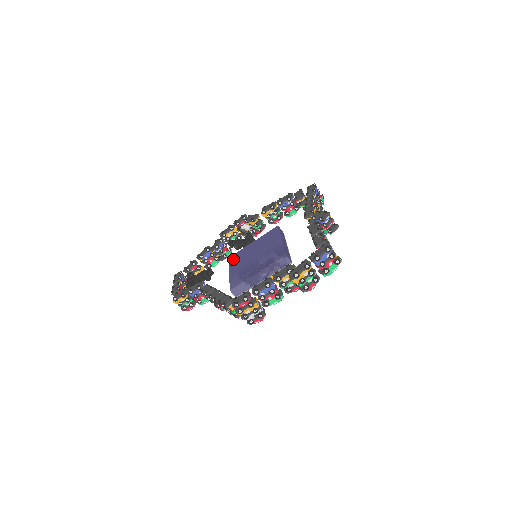
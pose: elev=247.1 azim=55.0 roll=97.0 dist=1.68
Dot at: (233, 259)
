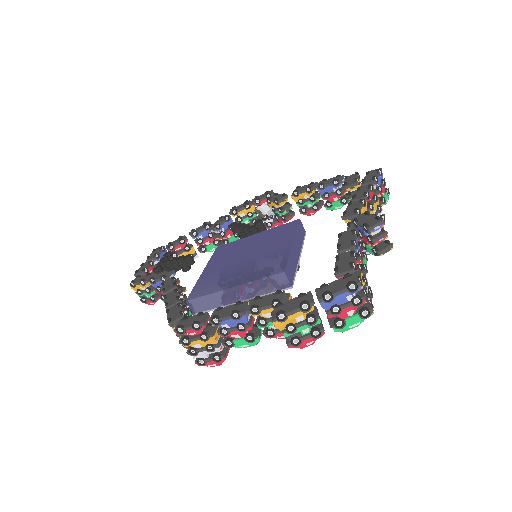
Dot at: (219, 251)
